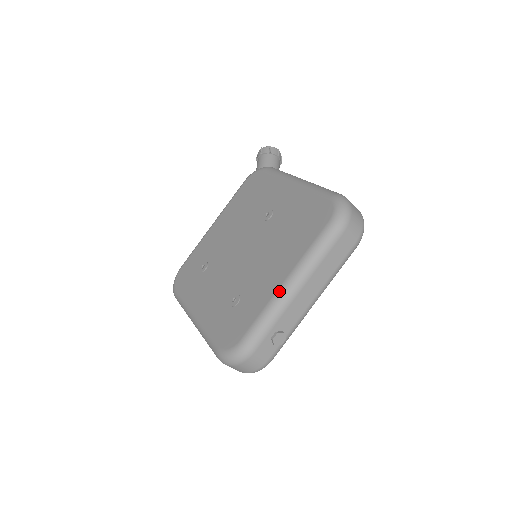
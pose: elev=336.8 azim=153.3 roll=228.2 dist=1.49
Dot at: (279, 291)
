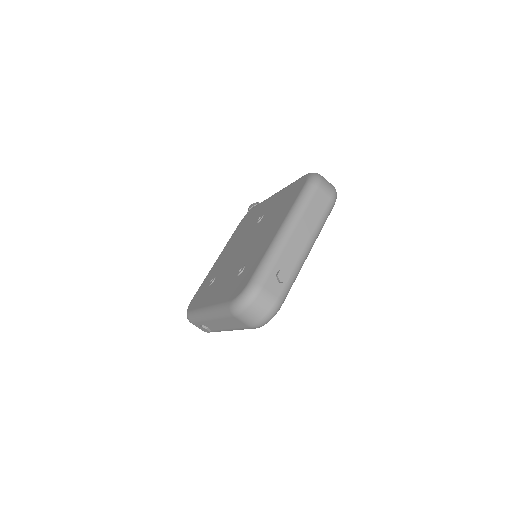
Dot at: (275, 237)
